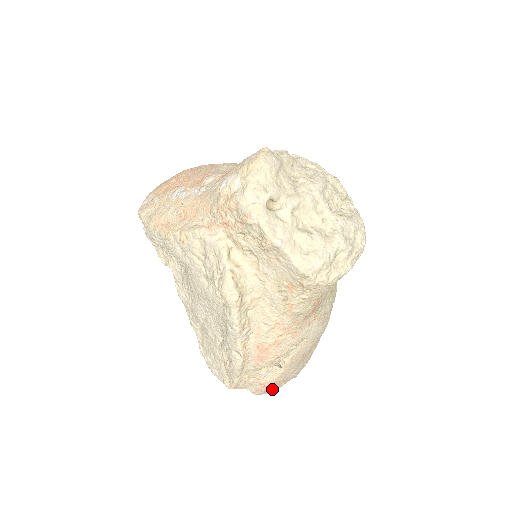
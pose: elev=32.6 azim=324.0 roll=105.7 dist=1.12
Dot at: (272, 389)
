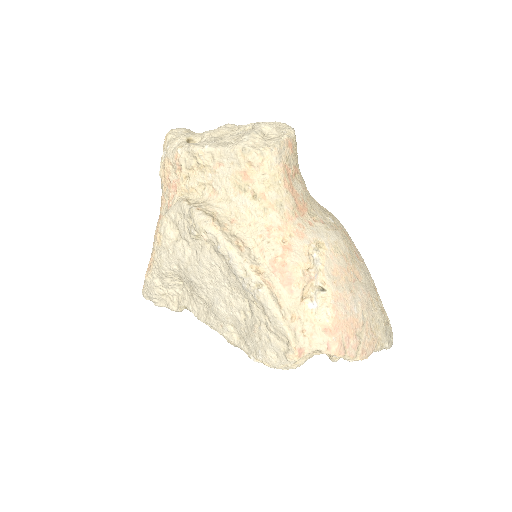
Dot at: (351, 342)
